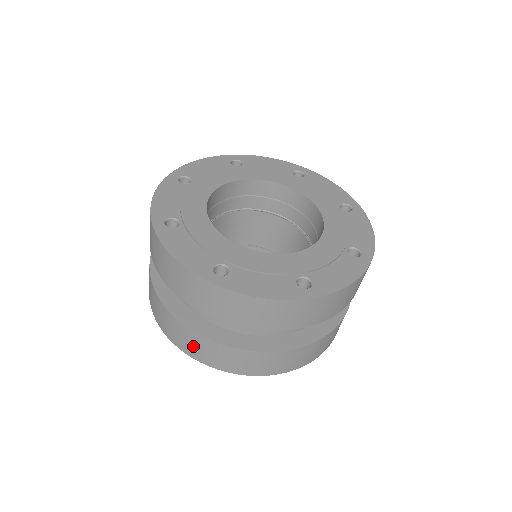
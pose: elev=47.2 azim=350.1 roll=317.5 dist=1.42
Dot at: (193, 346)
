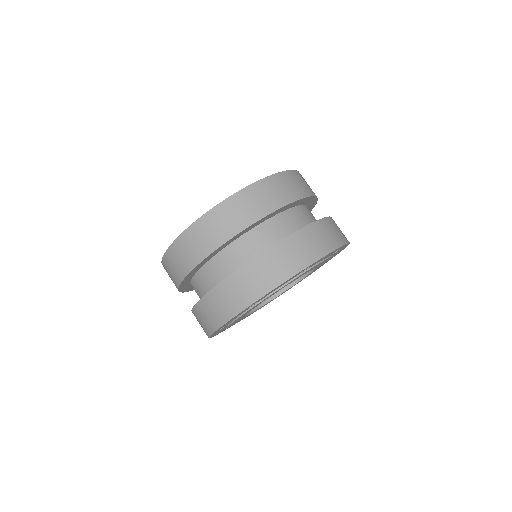
Dot at: (295, 254)
